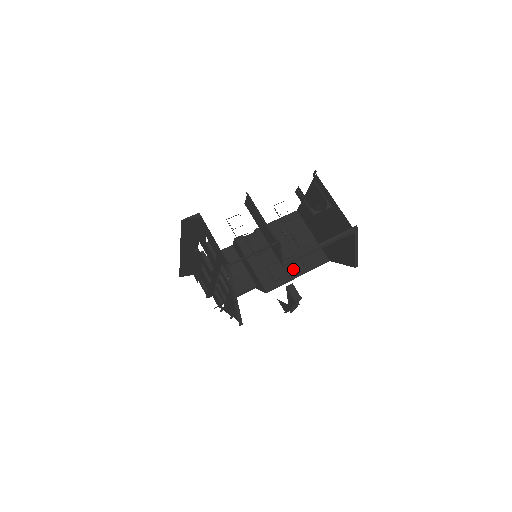
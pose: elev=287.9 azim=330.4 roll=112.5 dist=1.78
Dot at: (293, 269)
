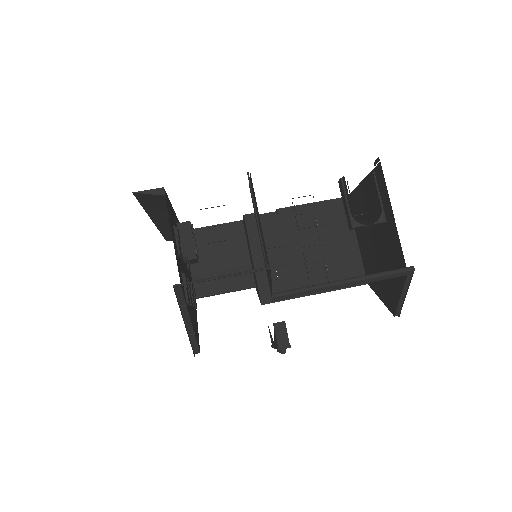
Dot at: (311, 281)
